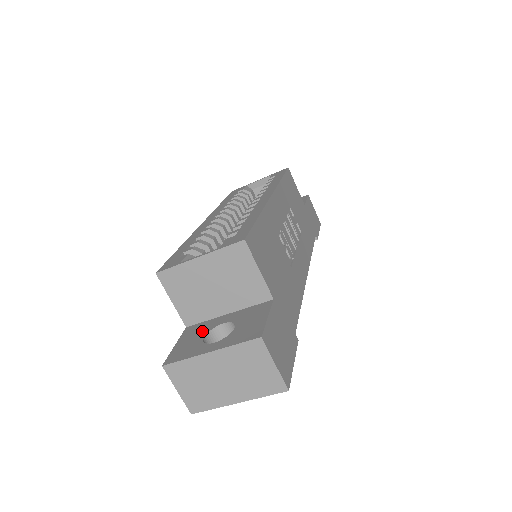
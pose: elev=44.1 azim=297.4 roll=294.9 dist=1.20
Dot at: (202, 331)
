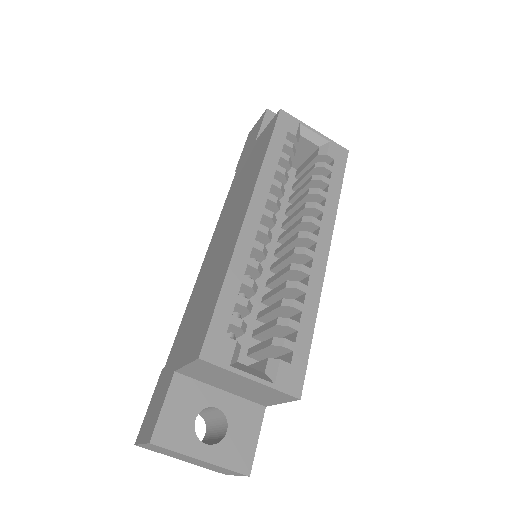
Dot at: (194, 403)
